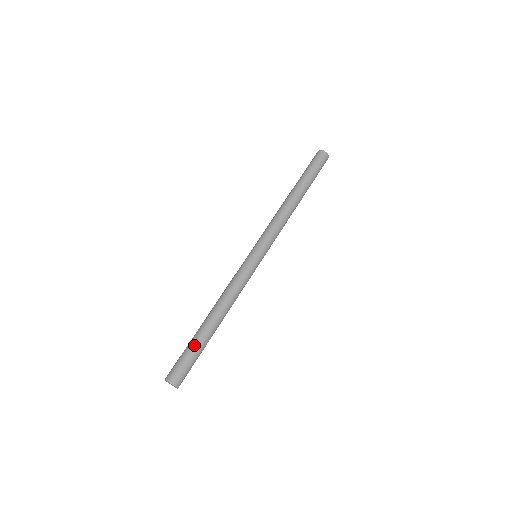
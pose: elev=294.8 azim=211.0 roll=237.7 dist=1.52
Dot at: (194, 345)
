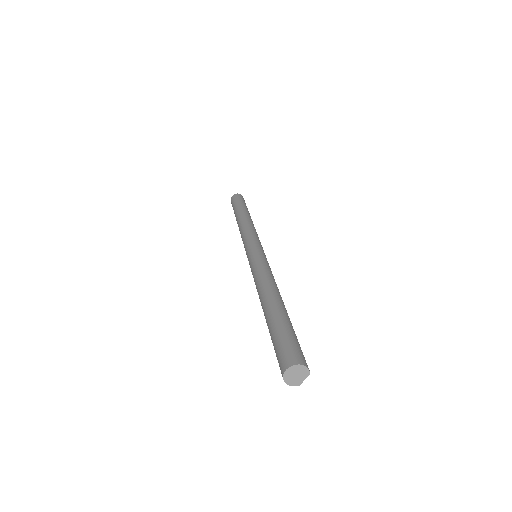
Dot at: (282, 322)
